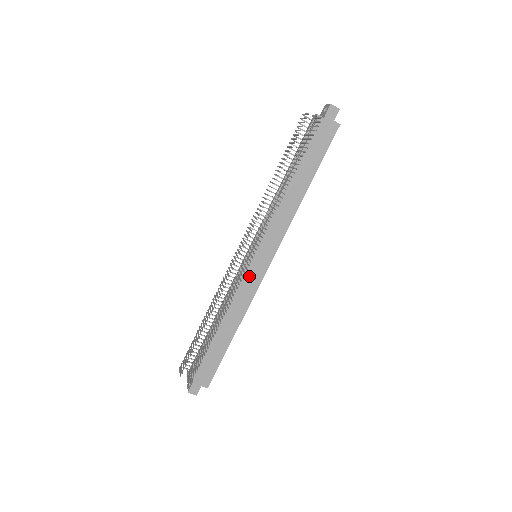
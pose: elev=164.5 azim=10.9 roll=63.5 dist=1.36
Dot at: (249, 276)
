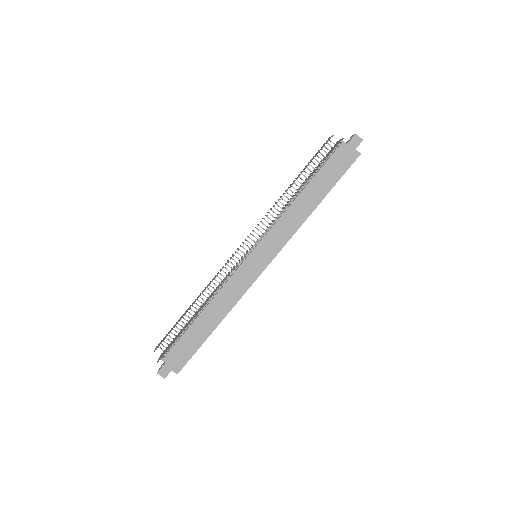
Dot at: (244, 272)
